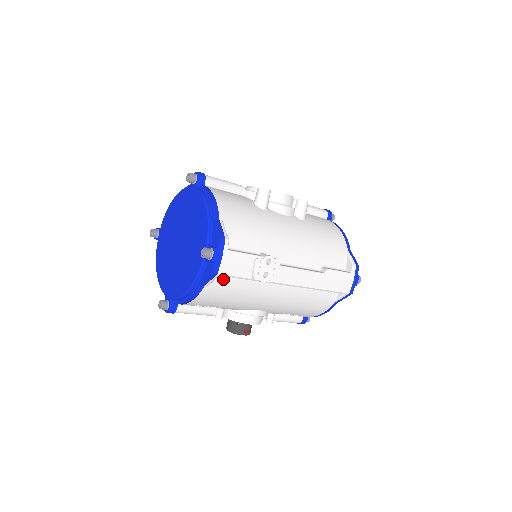
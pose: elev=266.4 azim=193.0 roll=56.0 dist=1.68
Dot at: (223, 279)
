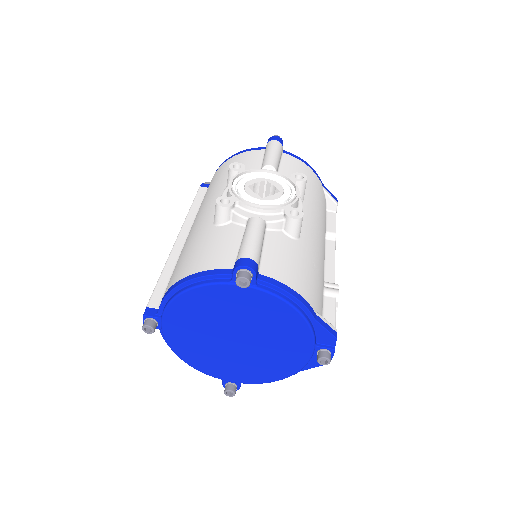
Dot at: occluded
